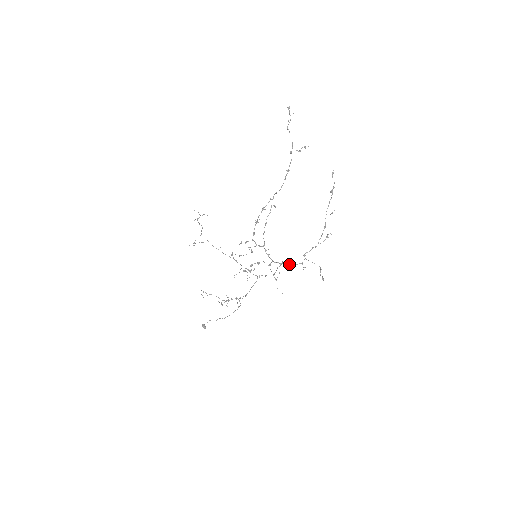
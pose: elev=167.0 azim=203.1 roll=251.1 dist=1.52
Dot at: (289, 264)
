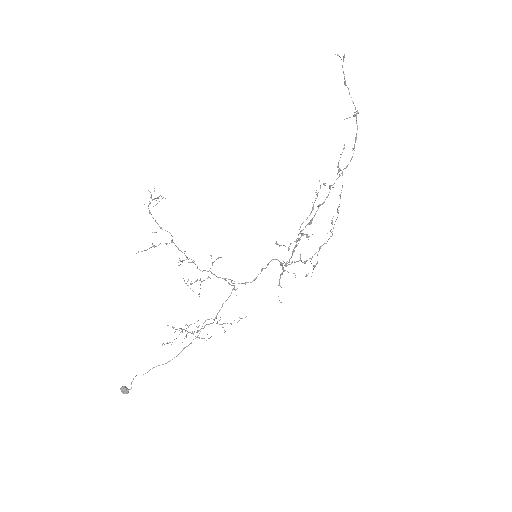
Dot at: occluded
